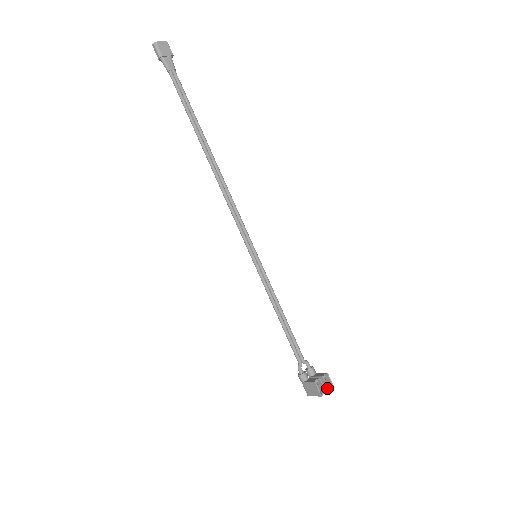
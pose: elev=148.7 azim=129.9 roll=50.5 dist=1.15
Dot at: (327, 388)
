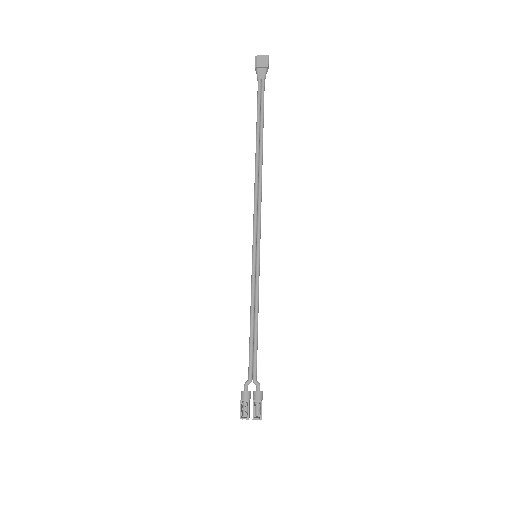
Dot at: occluded
